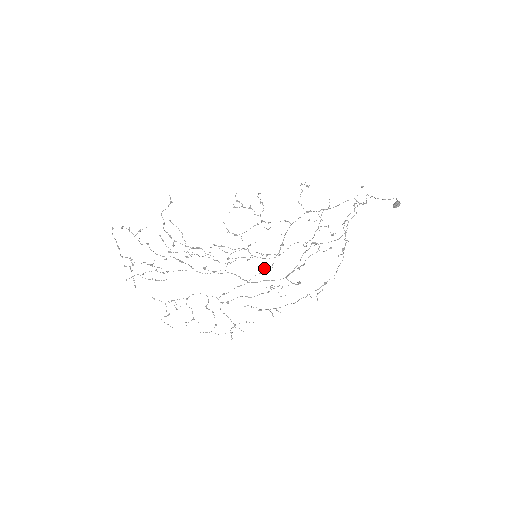
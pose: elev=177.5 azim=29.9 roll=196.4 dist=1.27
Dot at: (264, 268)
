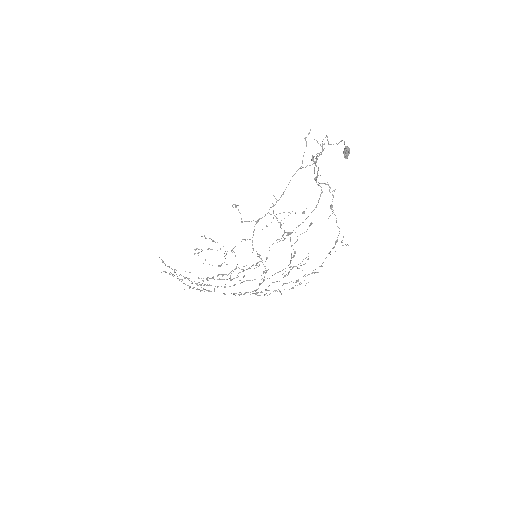
Dot at: (264, 272)
